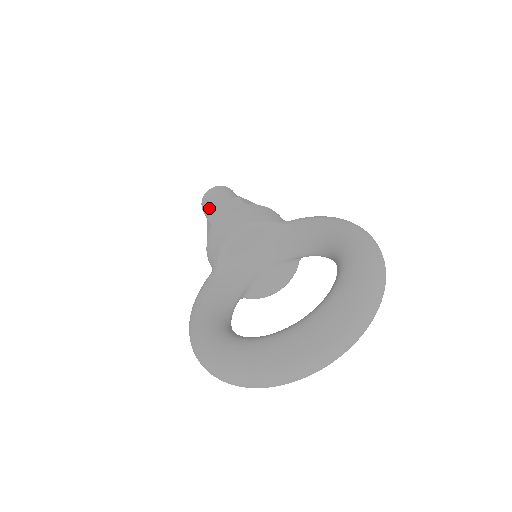
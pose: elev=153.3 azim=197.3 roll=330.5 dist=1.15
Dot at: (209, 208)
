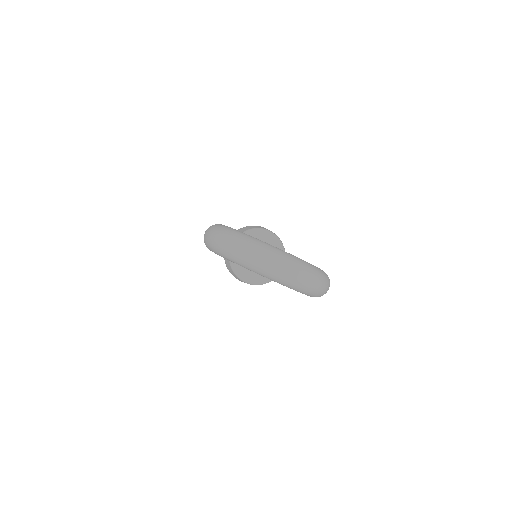
Dot at: occluded
